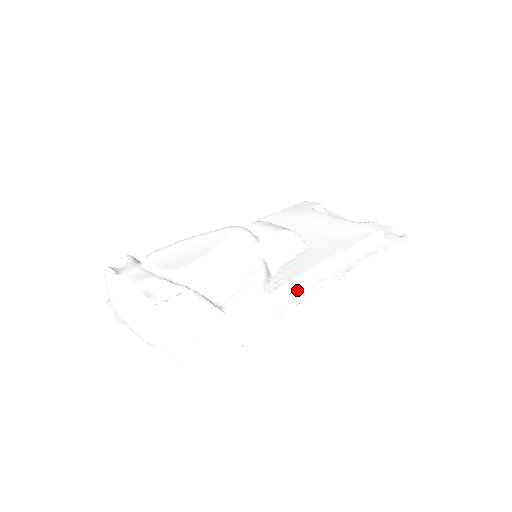
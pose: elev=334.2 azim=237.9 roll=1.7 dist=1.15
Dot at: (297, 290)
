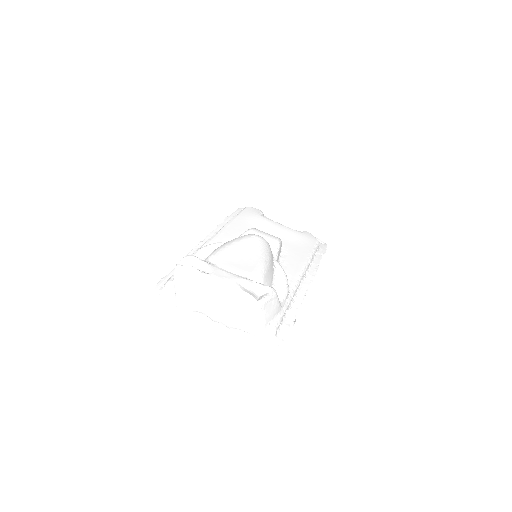
Dot at: (299, 285)
